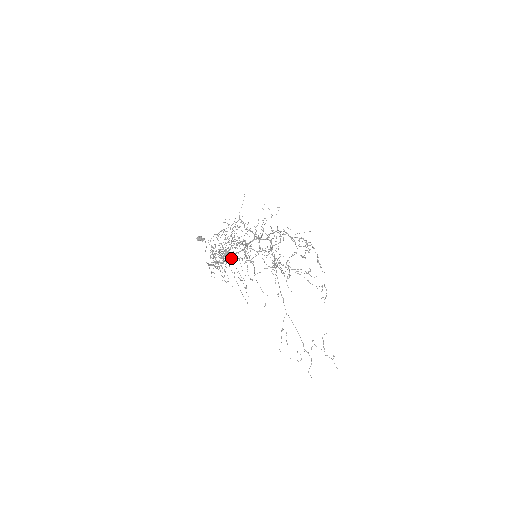
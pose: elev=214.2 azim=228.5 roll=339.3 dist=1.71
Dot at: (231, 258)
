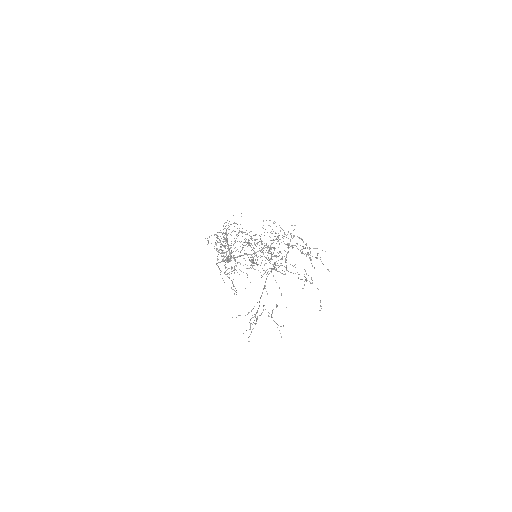
Dot at: occluded
